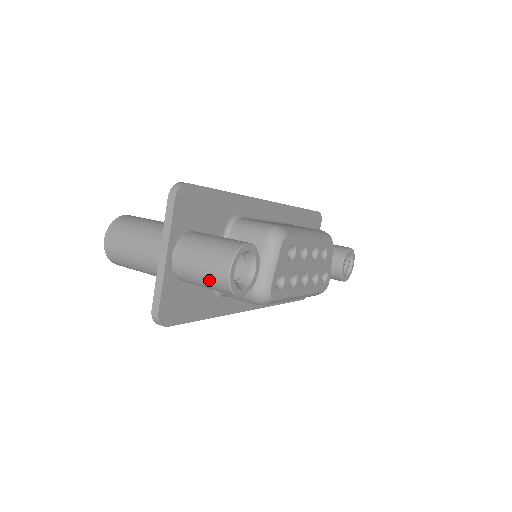
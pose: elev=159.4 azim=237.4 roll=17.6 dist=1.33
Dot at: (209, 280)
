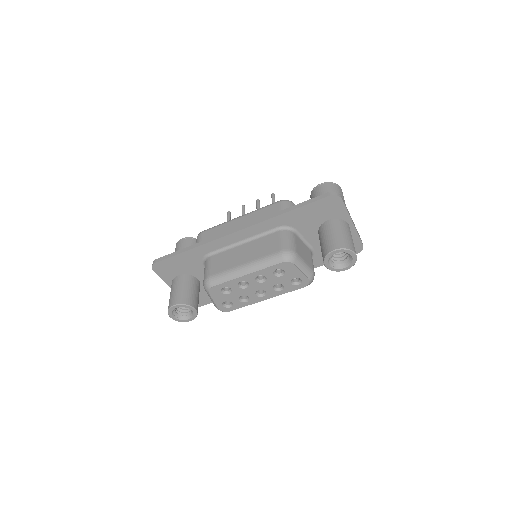
Dot at: occluded
